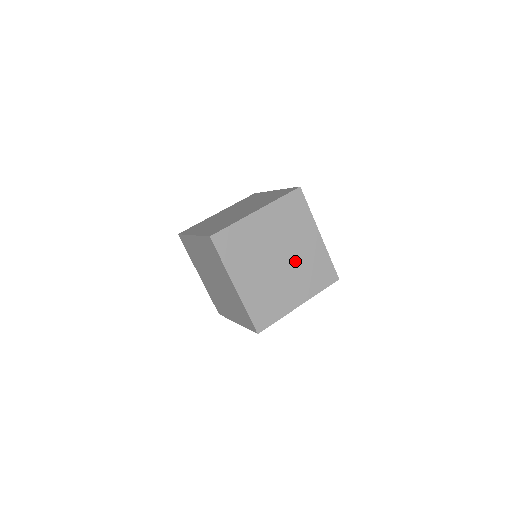
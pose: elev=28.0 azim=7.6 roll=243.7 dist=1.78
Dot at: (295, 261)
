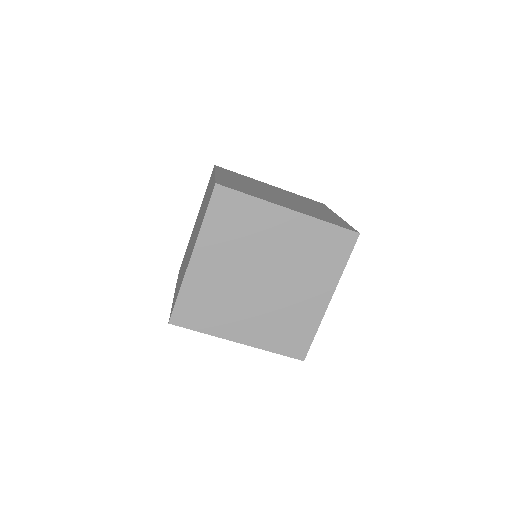
Dot at: (284, 264)
